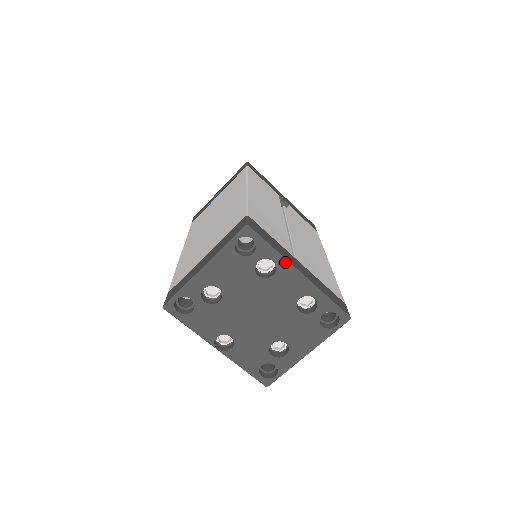
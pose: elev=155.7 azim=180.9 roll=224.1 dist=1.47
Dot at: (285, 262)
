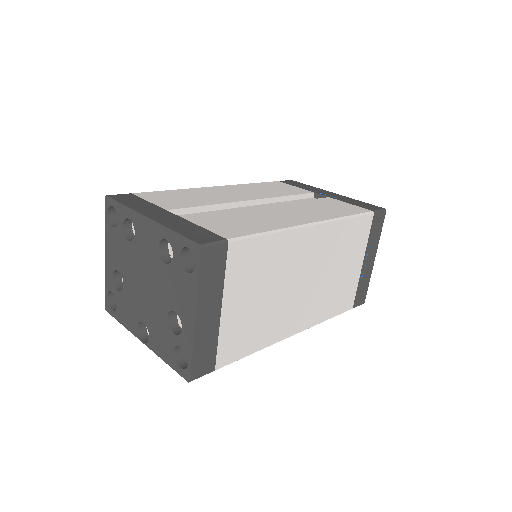
Dot at: (134, 213)
